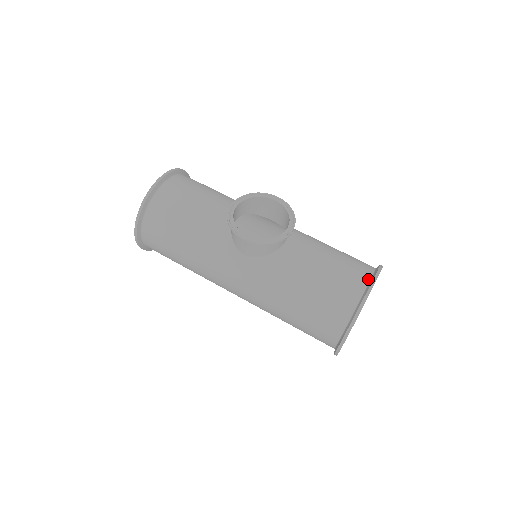
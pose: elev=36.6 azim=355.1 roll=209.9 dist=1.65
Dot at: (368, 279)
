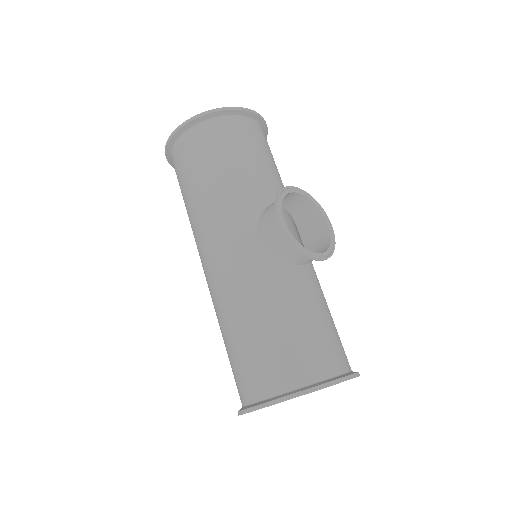
Dot at: (344, 371)
